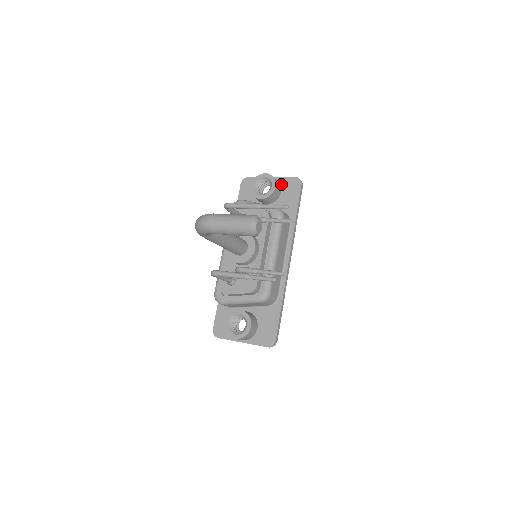
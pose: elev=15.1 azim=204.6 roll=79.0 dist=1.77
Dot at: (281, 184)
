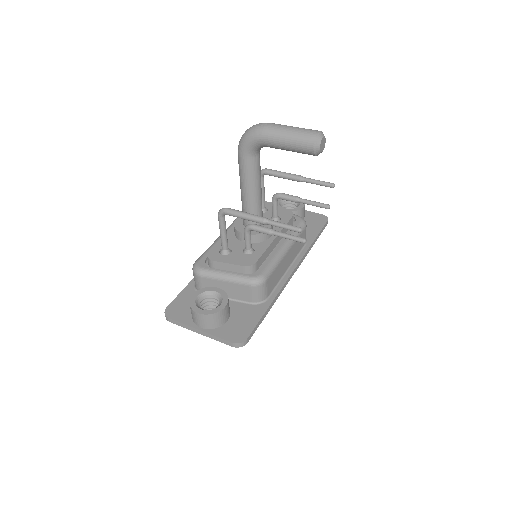
Dot at: (305, 215)
